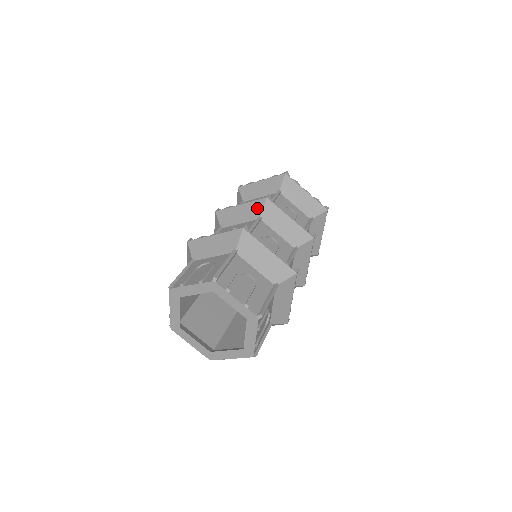
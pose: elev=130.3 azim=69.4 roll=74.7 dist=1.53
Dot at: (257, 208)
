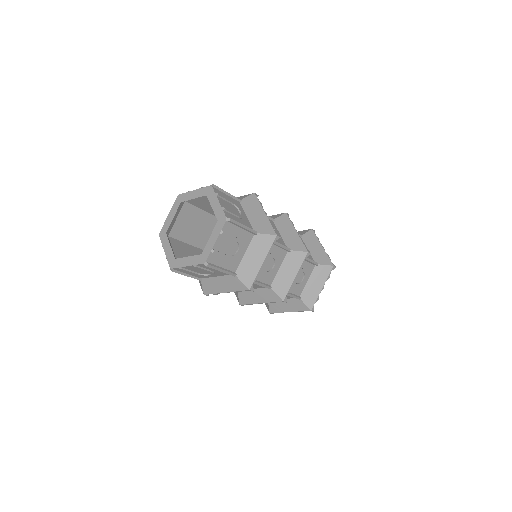
Dot at: (275, 217)
